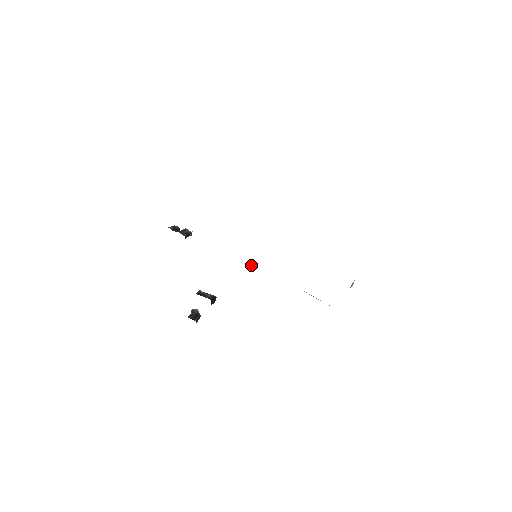
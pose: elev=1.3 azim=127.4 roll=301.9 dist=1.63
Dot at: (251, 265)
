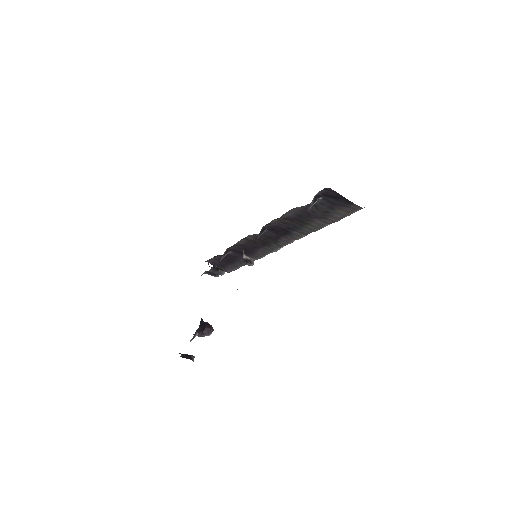
Dot at: (245, 258)
